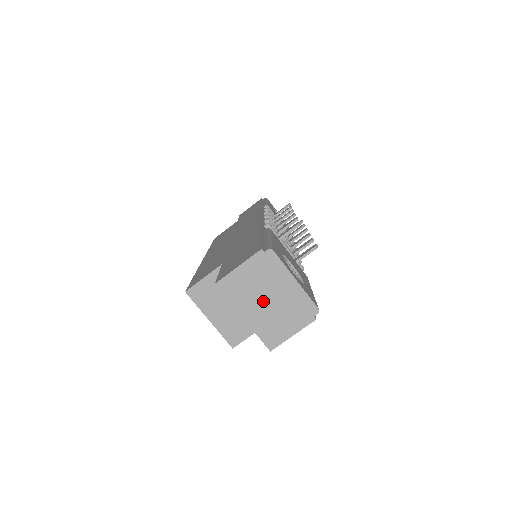
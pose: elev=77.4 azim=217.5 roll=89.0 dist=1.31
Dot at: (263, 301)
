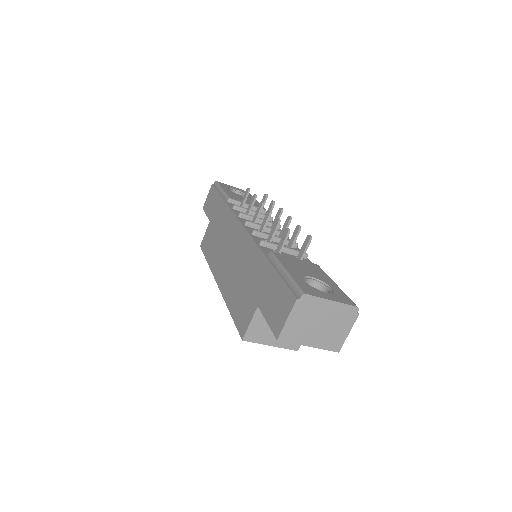
Dot at: (317, 328)
